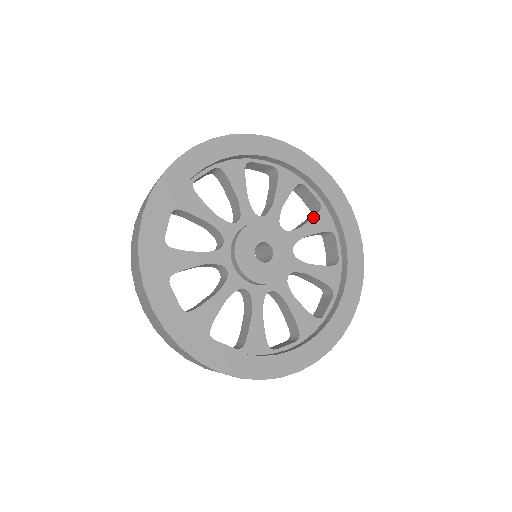
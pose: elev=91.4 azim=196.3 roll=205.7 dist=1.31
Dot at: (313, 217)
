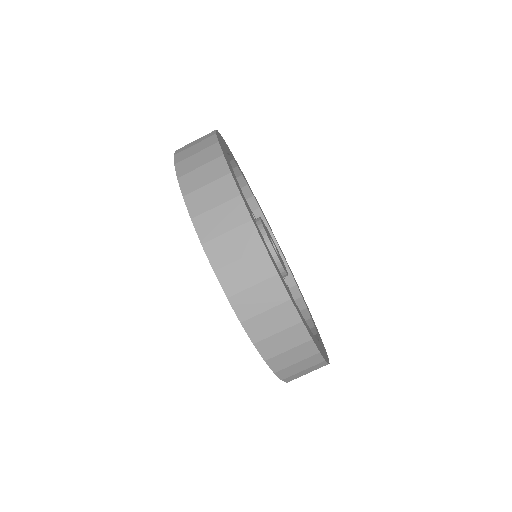
Dot at: occluded
